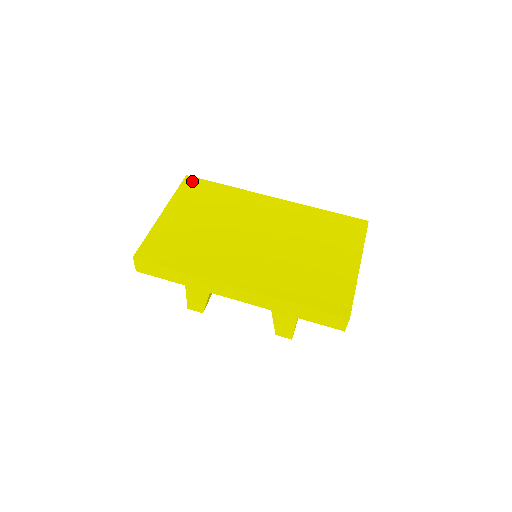
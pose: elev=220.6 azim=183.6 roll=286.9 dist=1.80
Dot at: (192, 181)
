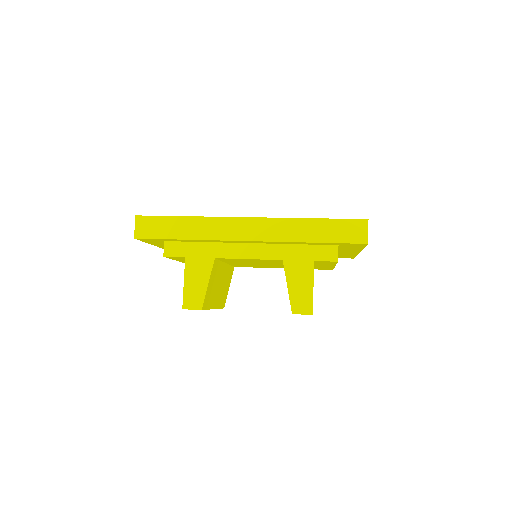
Dot at: occluded
